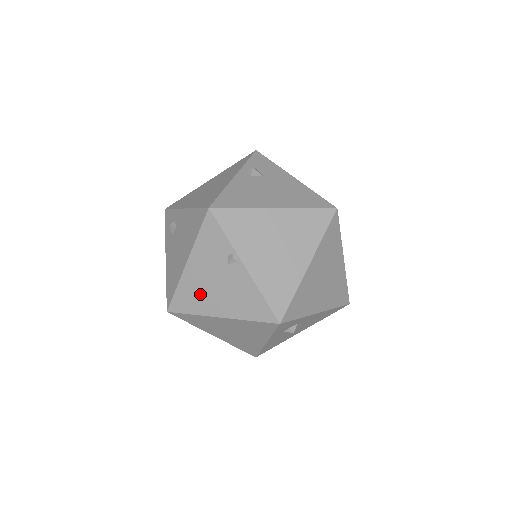
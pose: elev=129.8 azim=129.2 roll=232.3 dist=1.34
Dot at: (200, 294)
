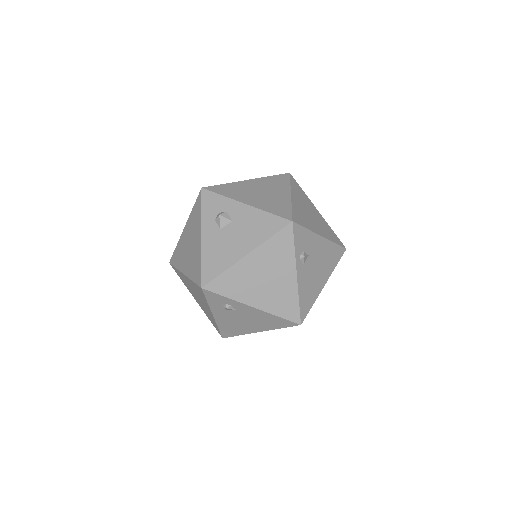
Dot at: occluded
